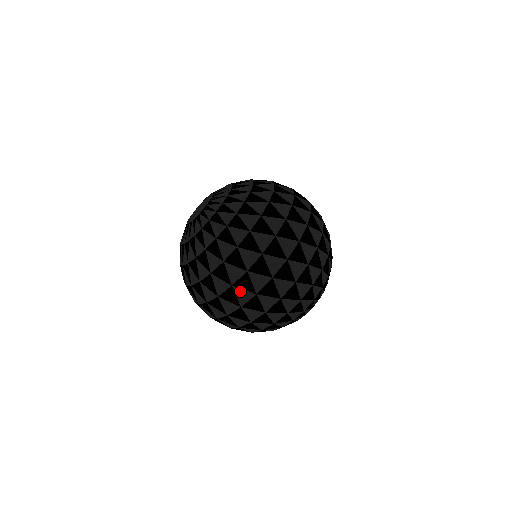
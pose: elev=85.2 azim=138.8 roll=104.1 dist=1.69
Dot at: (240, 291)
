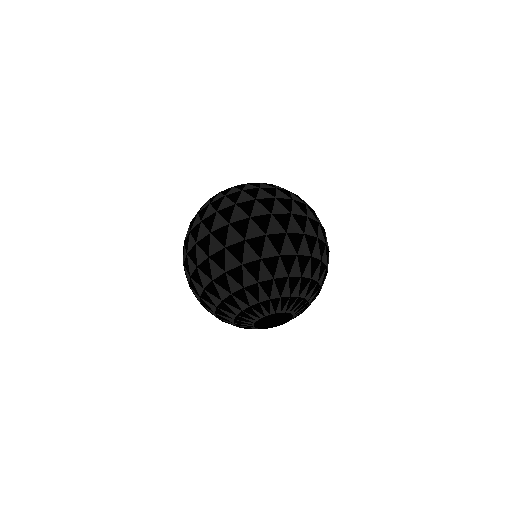
Dot at: (219, 218)
